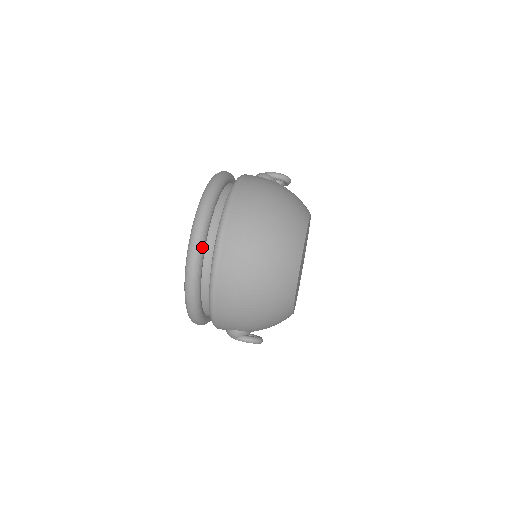
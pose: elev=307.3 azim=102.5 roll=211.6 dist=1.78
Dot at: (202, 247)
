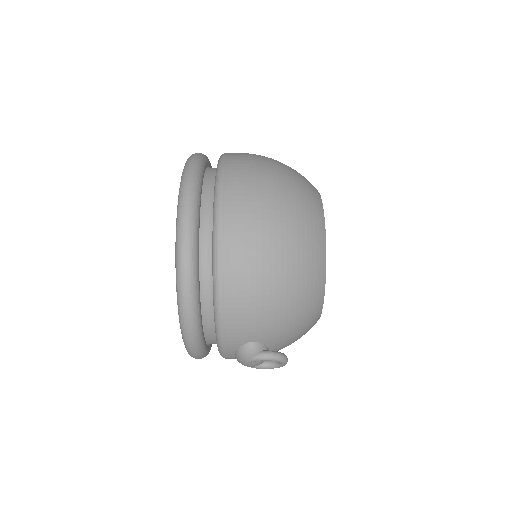
Dot at: (197, 212)
